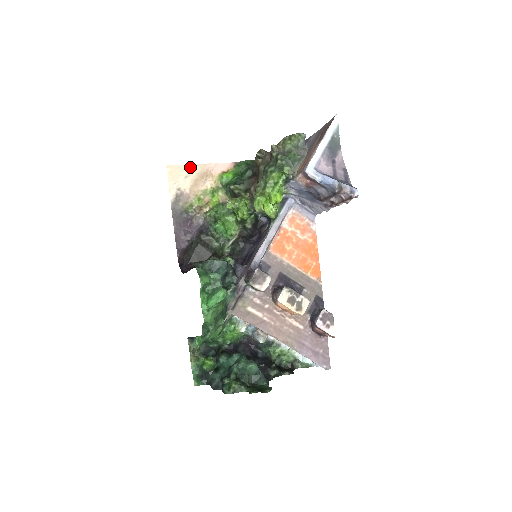
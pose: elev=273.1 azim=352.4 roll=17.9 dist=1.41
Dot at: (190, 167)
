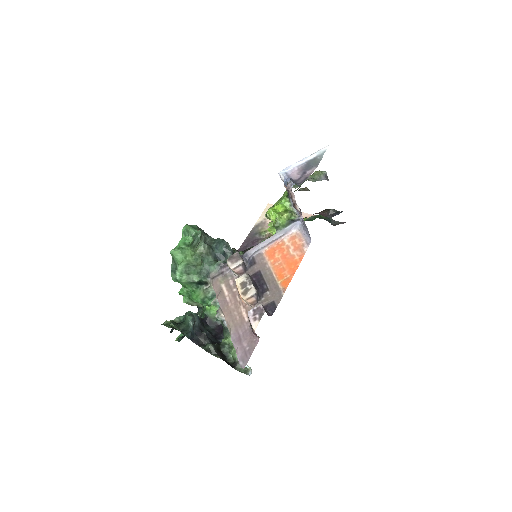
Dot at: occluded
